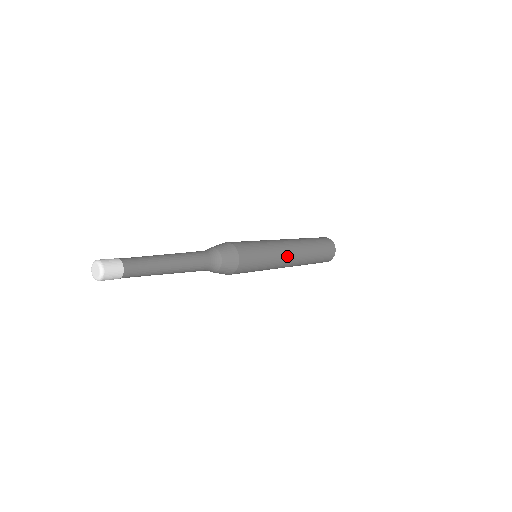
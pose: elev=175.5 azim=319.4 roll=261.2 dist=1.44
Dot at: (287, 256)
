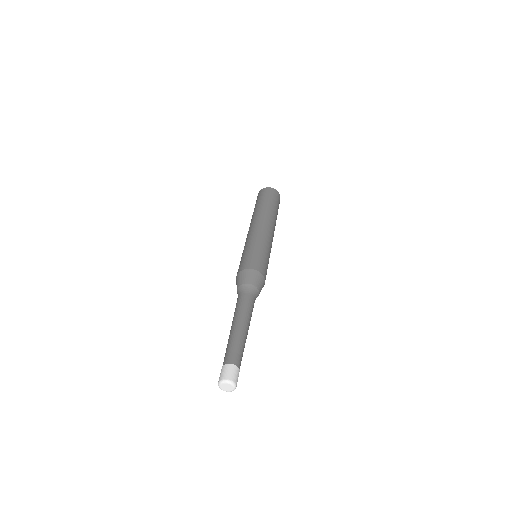
Dot at: (271, 235)
